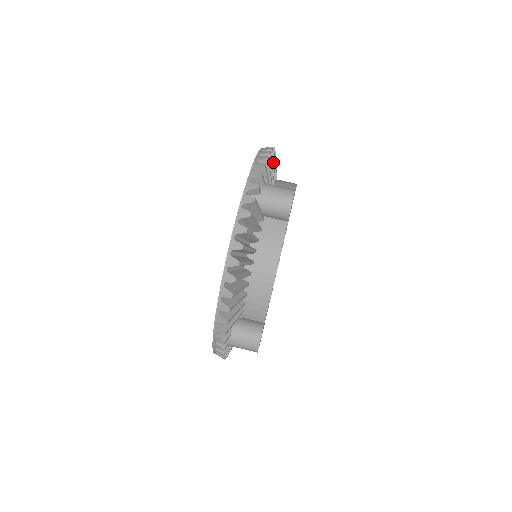
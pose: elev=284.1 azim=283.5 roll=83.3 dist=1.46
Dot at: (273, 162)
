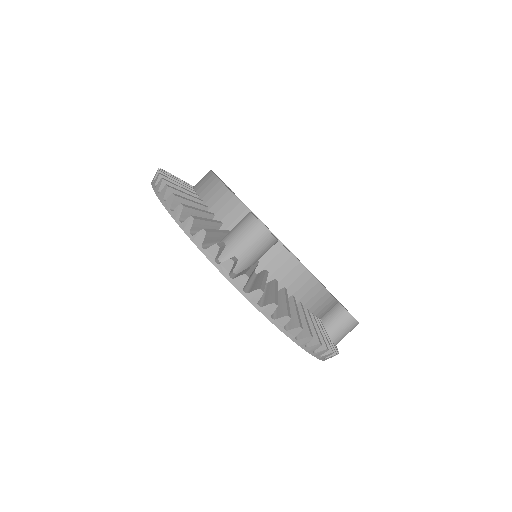
Dot at: (188, 201)
